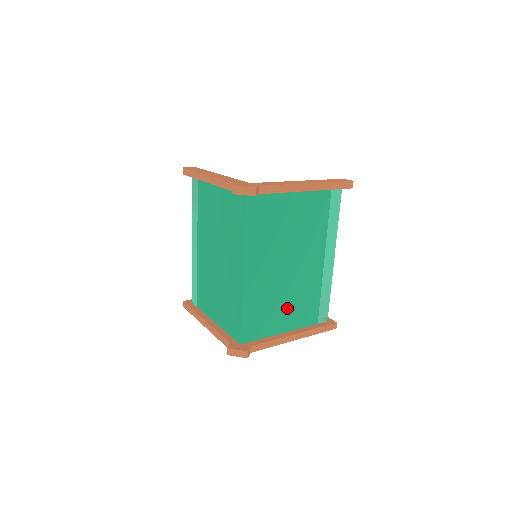
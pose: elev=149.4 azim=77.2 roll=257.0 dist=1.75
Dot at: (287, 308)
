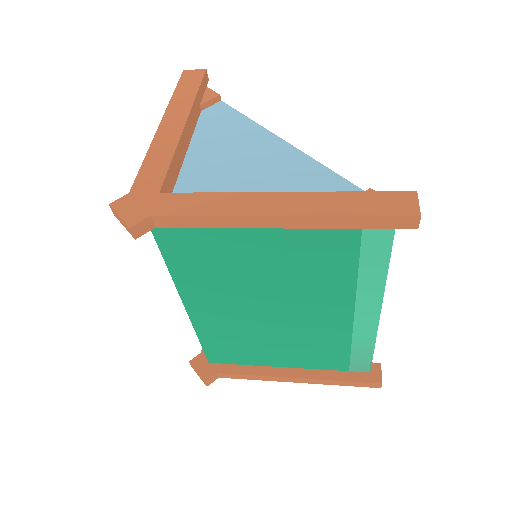
Dot at: (282, 348)
